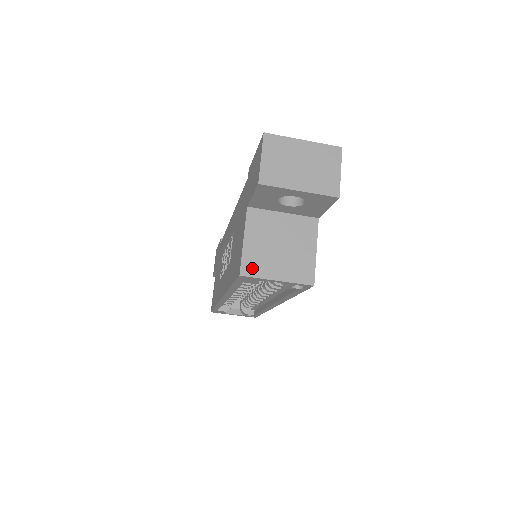
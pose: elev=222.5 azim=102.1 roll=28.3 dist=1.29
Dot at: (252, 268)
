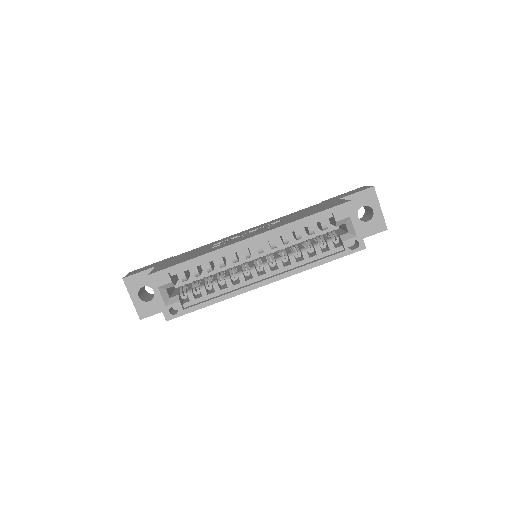
Dot at: (352, 207)
